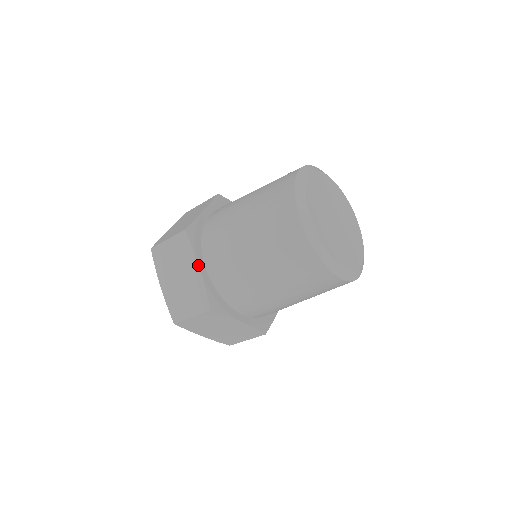
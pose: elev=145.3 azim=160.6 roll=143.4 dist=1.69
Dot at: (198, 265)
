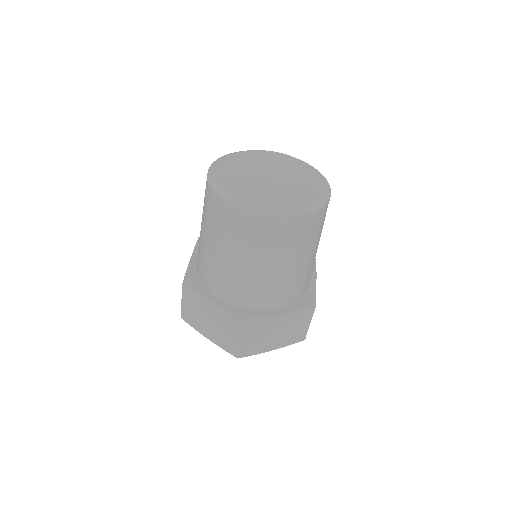
Dot at: occluded
